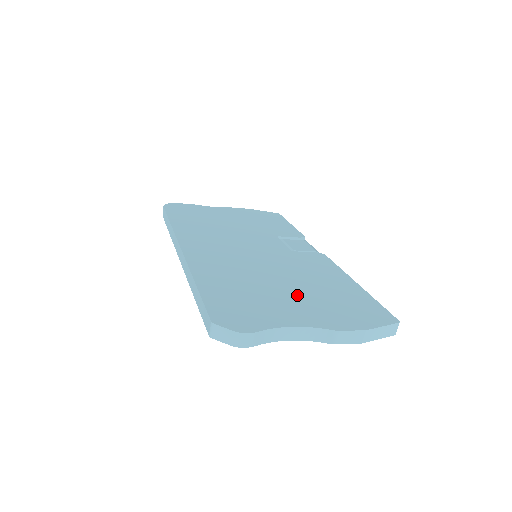
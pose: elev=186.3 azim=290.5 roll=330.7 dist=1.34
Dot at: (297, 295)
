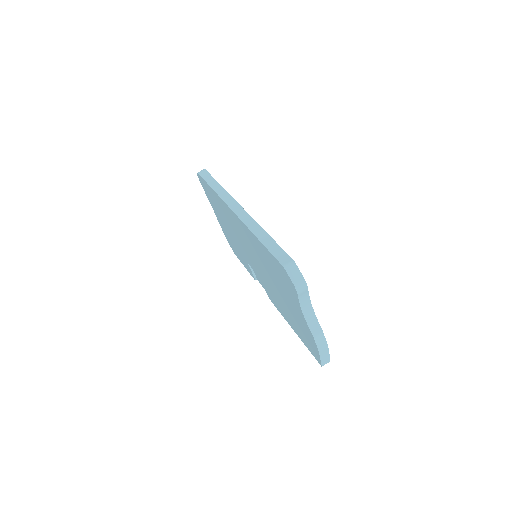
Dot at: occluded
